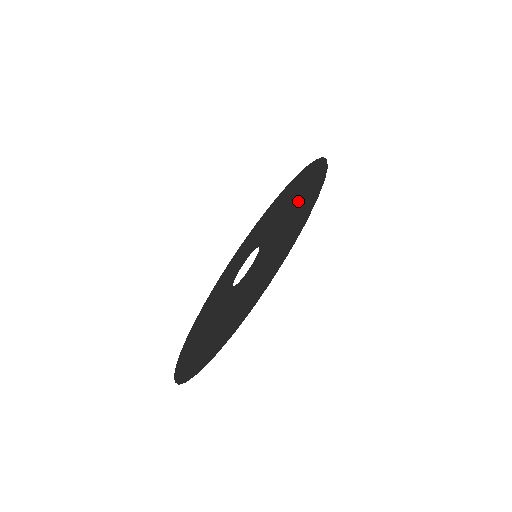
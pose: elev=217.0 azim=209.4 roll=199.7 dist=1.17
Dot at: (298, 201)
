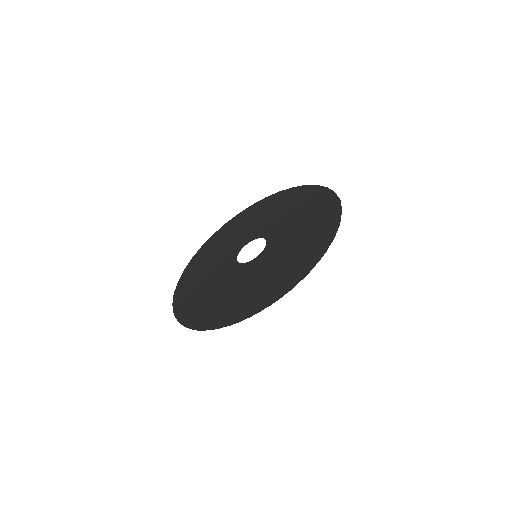
Dot at: (290, 261)
